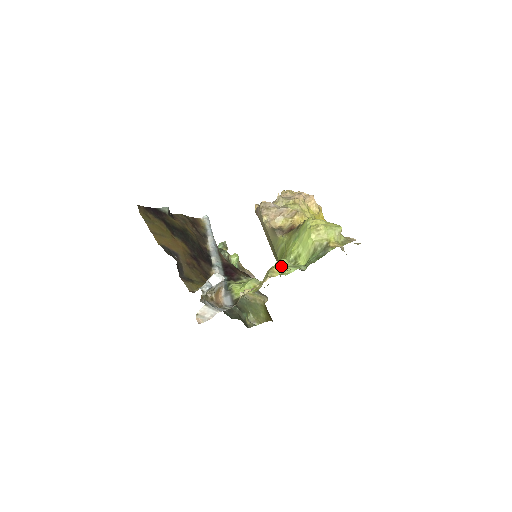
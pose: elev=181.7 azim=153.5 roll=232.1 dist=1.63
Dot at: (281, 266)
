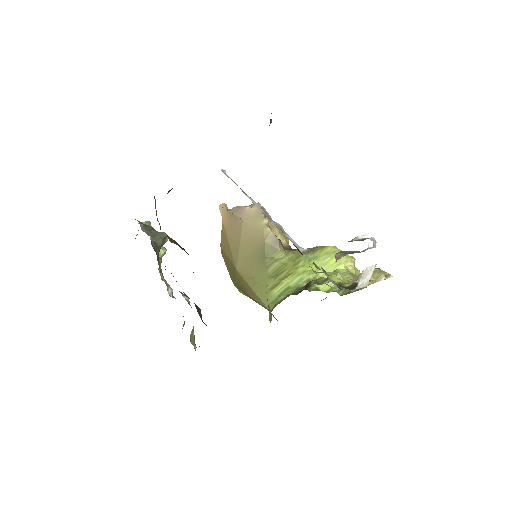
Dot at: (354, 275)
